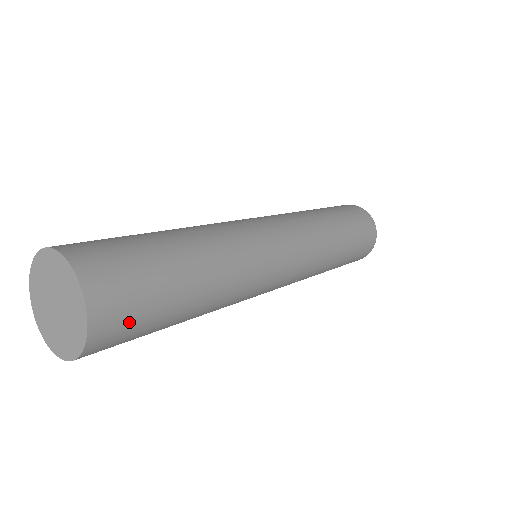
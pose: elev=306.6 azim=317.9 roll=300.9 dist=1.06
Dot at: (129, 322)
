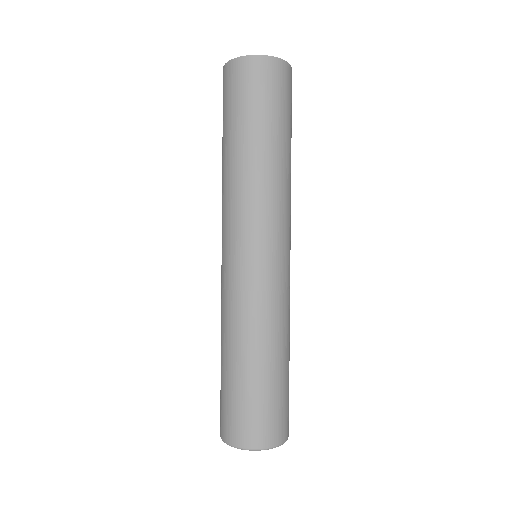
Dot at: (287, 91)
